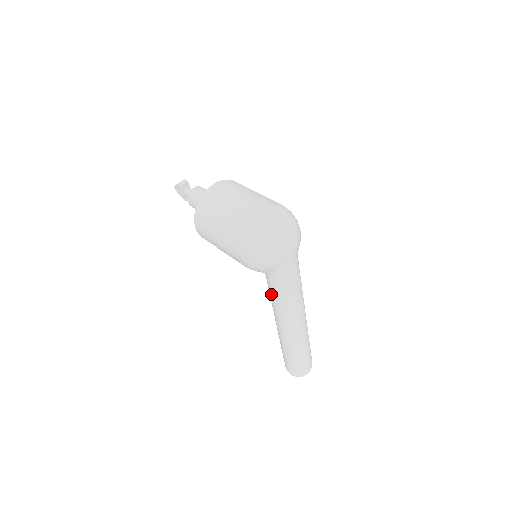
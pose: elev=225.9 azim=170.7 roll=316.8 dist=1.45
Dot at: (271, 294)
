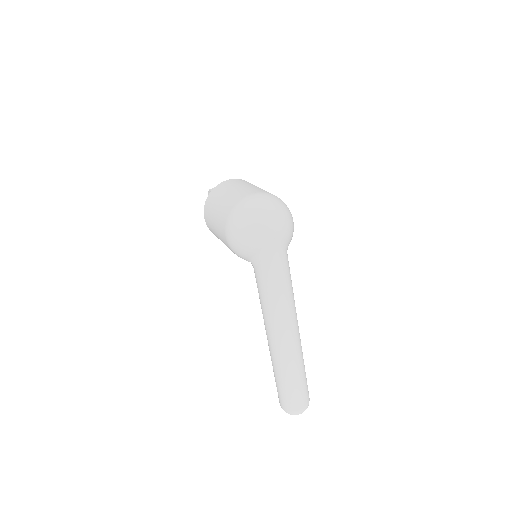
Dot at: (258, 291)
